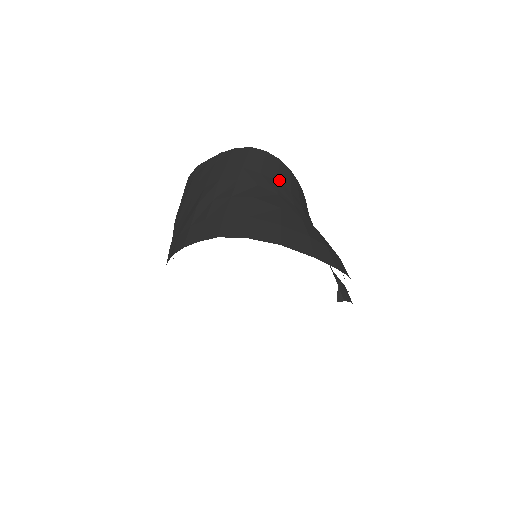
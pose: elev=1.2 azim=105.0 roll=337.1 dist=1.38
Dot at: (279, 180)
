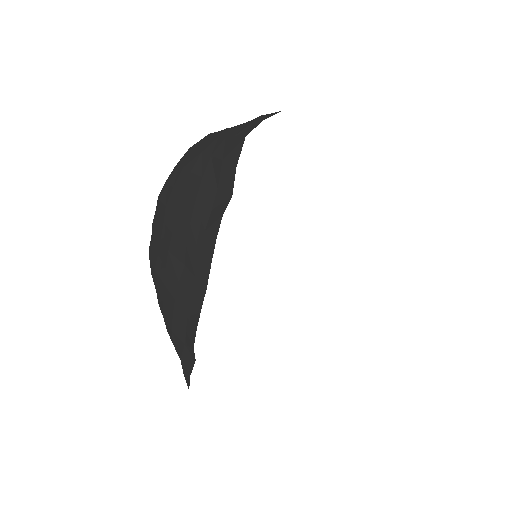
Dot at: occluded
